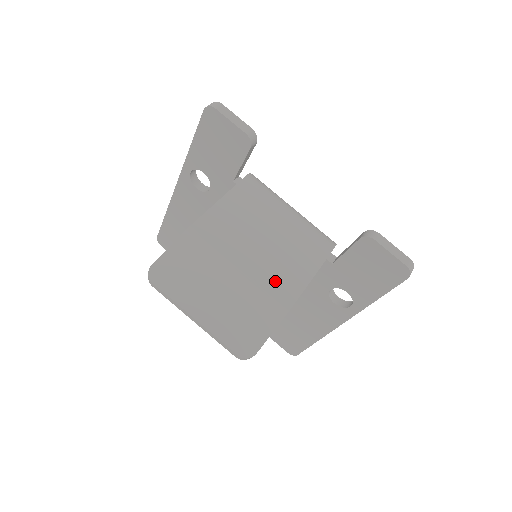
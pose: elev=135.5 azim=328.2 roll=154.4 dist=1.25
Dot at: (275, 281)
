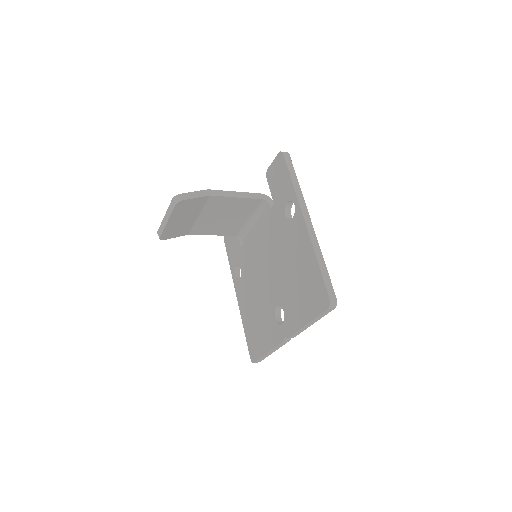
Dot at: occluded
